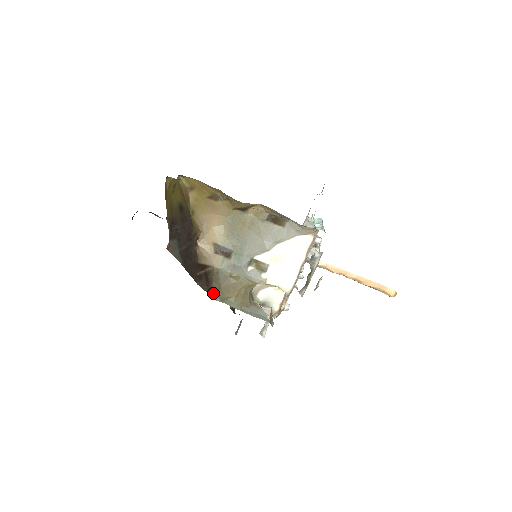
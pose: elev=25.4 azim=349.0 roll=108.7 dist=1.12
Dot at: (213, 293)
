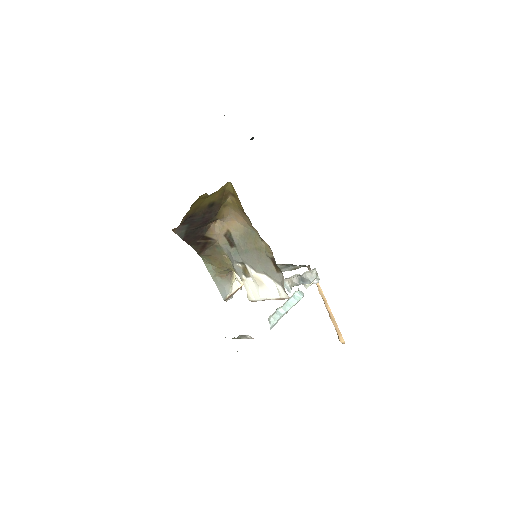
Dot at: (203, 255)
